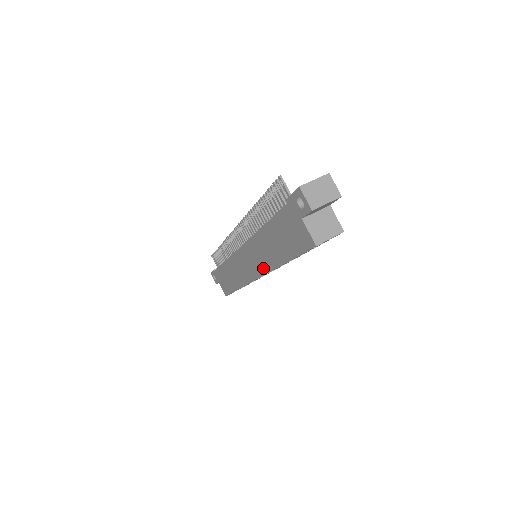
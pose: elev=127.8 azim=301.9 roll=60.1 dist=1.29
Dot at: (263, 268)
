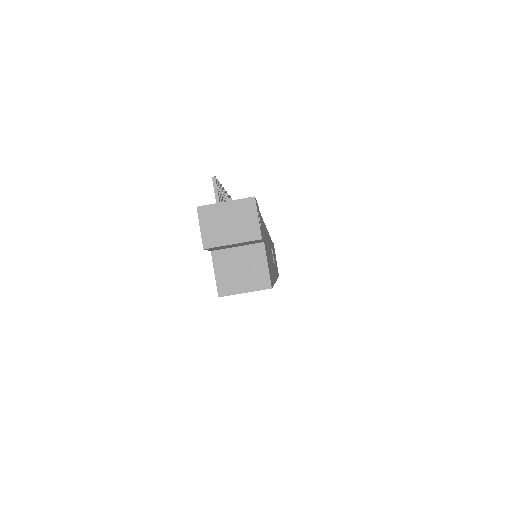
Dot at: occluded
